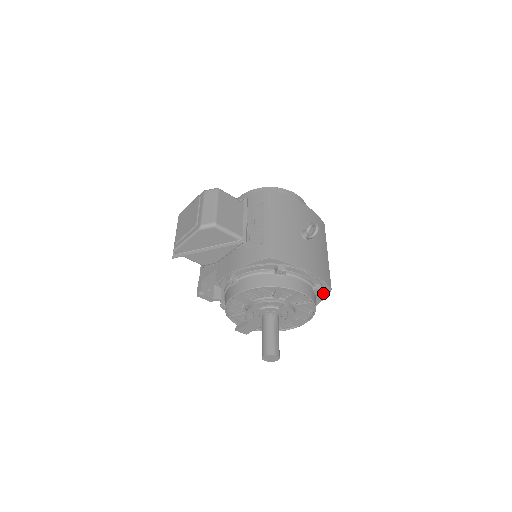
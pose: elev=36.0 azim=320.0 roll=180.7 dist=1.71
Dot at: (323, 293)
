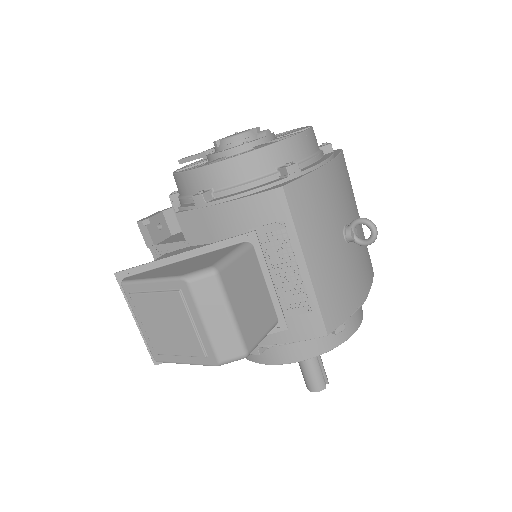
Dot at: occluded
